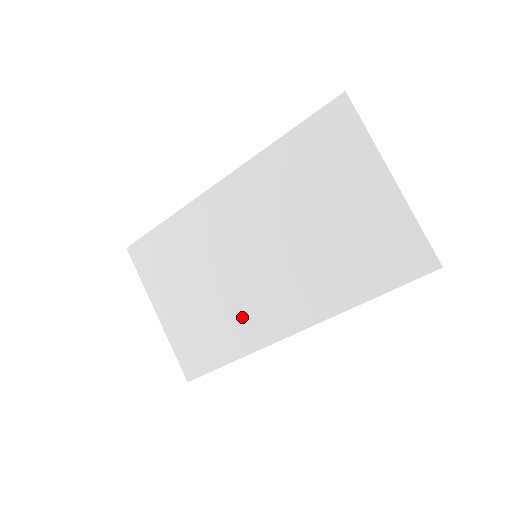
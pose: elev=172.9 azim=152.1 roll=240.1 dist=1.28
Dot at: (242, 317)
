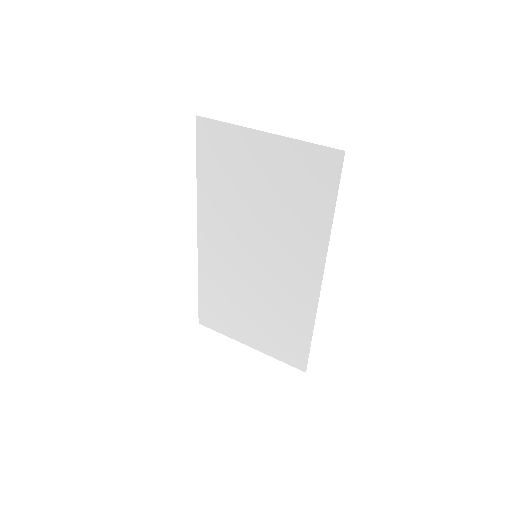
Dot at: (288, 300)
